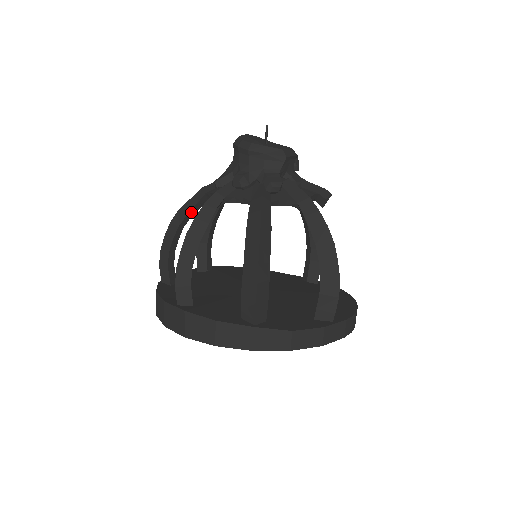
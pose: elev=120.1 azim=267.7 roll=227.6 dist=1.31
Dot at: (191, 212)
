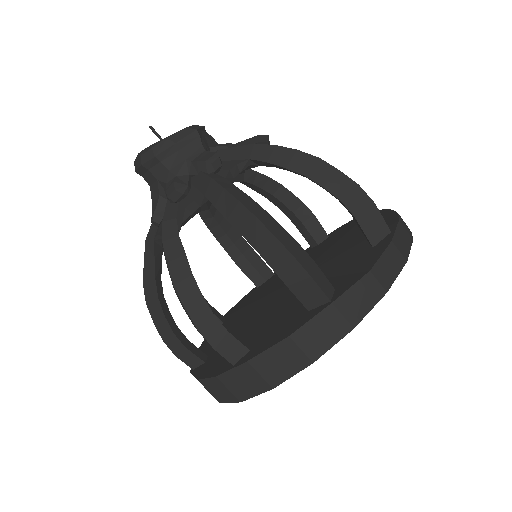
Dot at: (157, 273)
